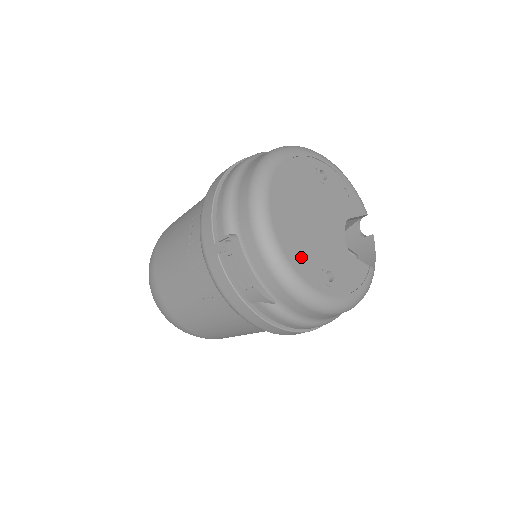
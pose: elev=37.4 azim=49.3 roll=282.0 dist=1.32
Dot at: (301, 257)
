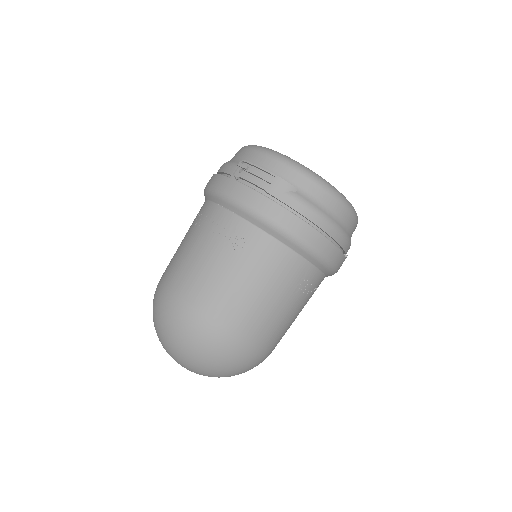
Dot at: occluded
